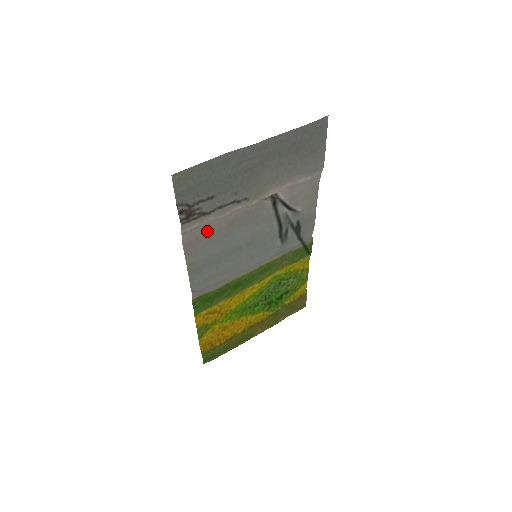
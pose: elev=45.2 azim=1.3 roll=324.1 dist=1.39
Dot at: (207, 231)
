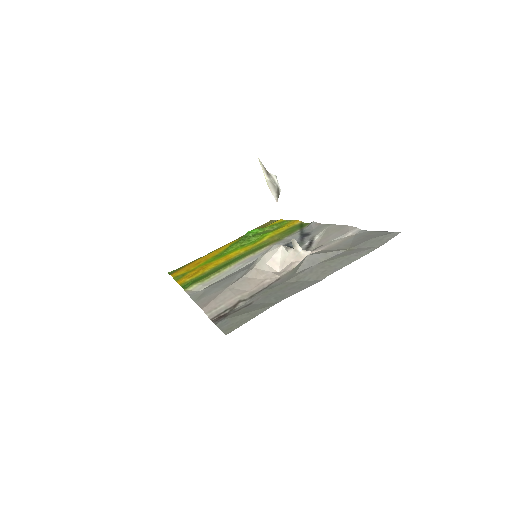
Dot at: (227, 292)
